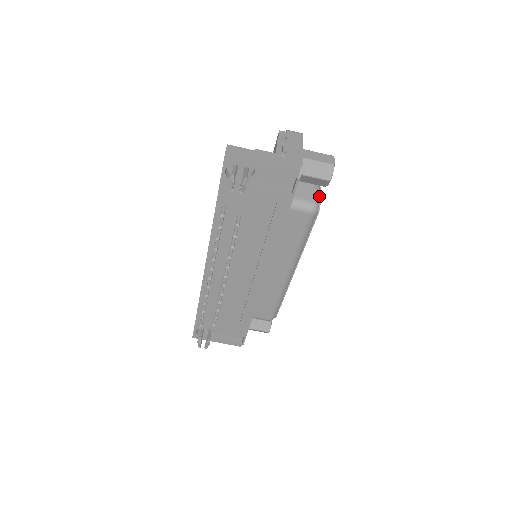
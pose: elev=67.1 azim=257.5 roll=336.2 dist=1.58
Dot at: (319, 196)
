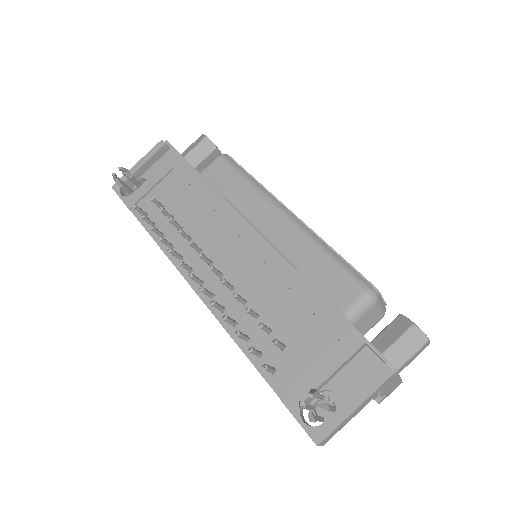
Dot at: occluded
